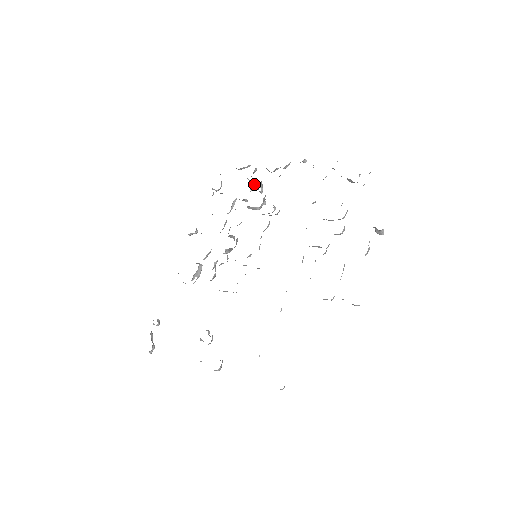
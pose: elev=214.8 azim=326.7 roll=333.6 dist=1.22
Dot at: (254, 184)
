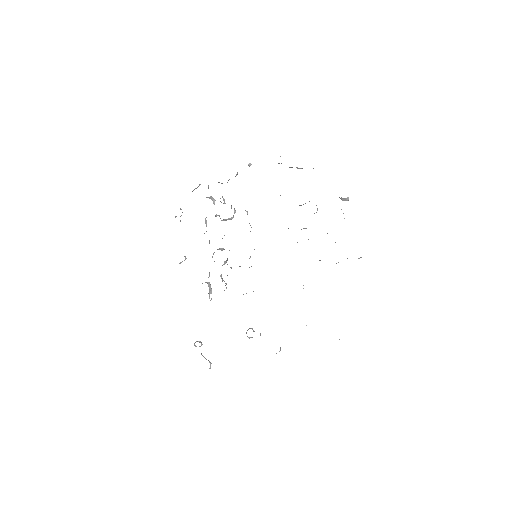
Dot at: (214, 199)
